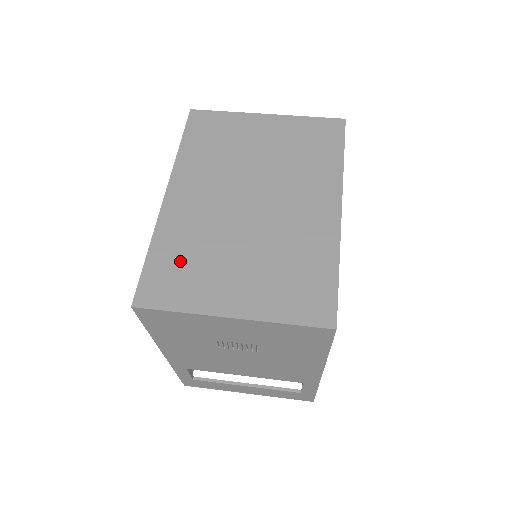
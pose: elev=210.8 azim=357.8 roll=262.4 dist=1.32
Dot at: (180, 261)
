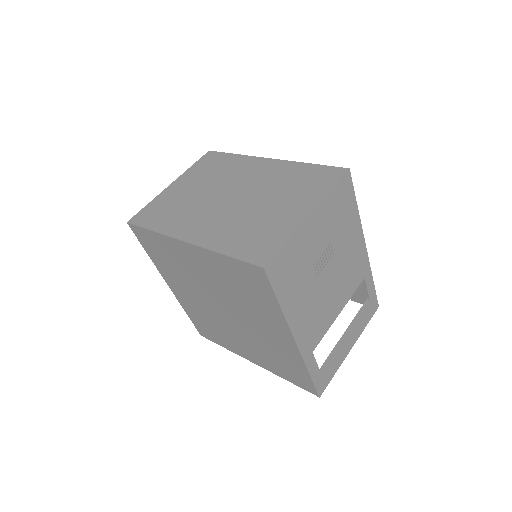
Dot at: (247, 237)
